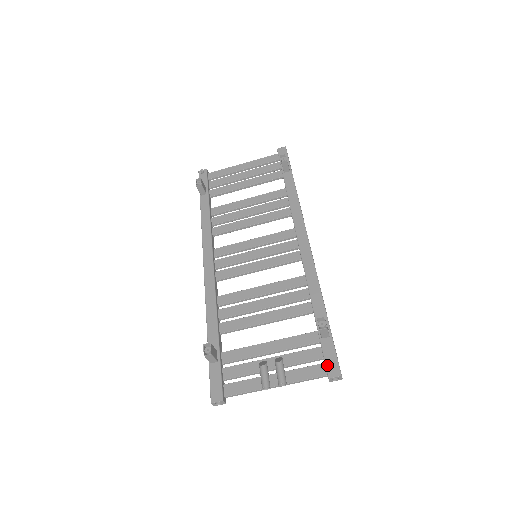
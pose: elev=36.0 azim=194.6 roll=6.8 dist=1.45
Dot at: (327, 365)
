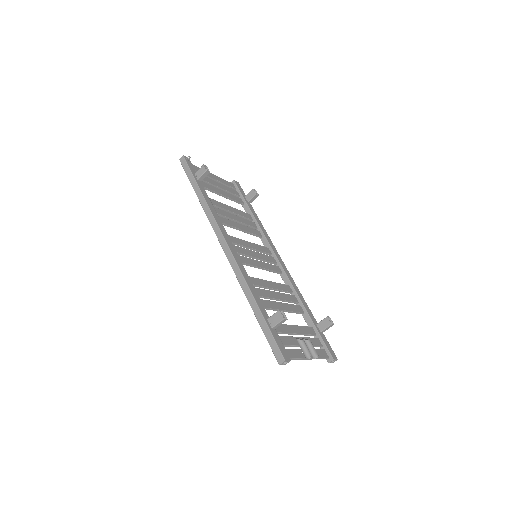
Dot at: (330, 351)
